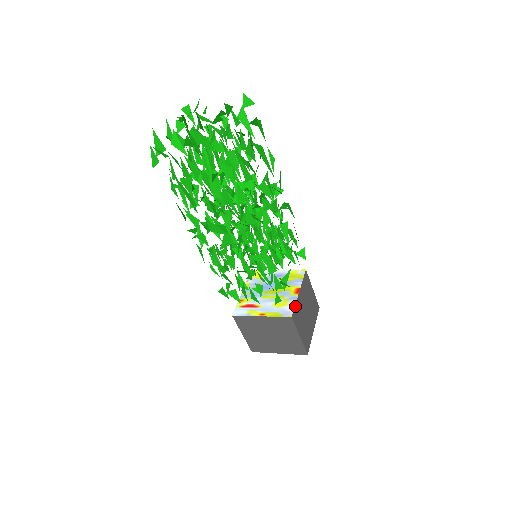
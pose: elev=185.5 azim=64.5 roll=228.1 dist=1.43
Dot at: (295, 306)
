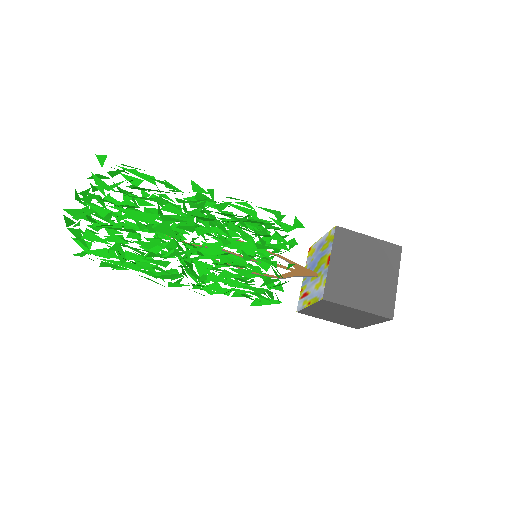
Dot at: (327, 282)
